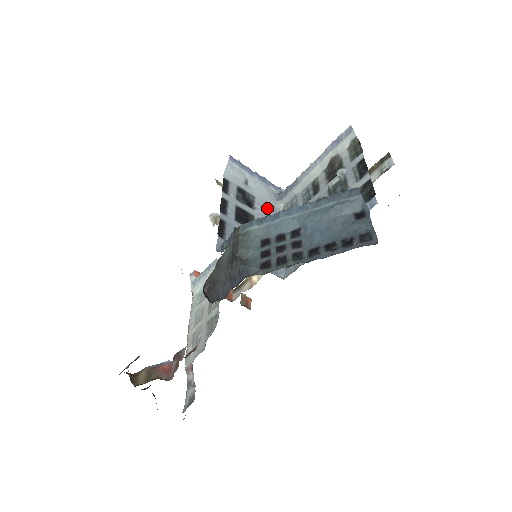
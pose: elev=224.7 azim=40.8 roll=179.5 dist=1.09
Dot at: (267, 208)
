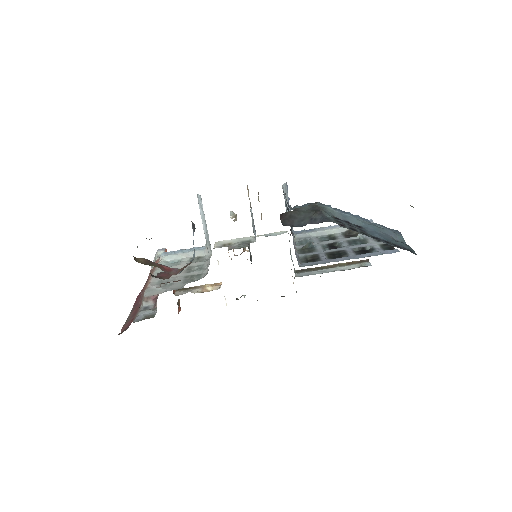
Dot at: occluded
